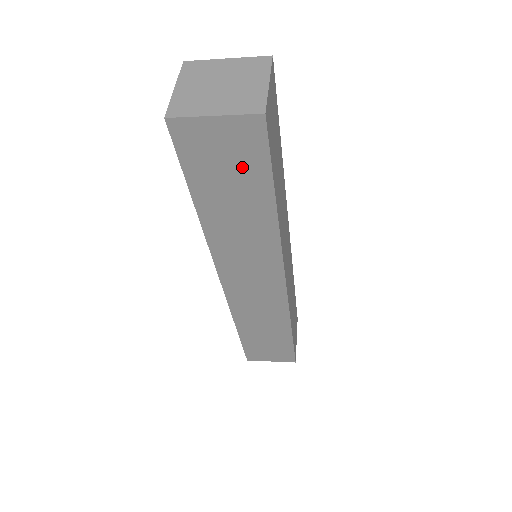
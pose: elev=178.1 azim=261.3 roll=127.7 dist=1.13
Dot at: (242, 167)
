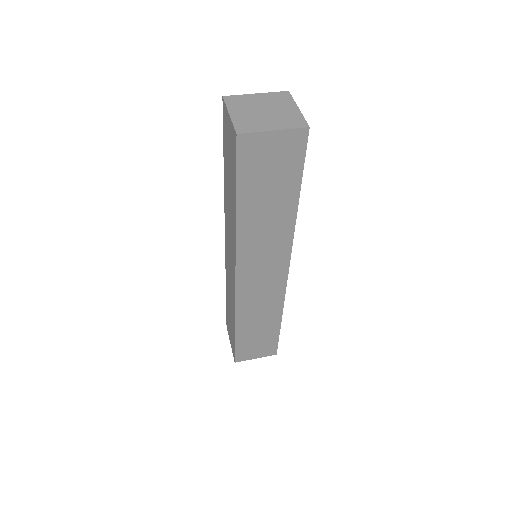
Dot at: (282, 170)
